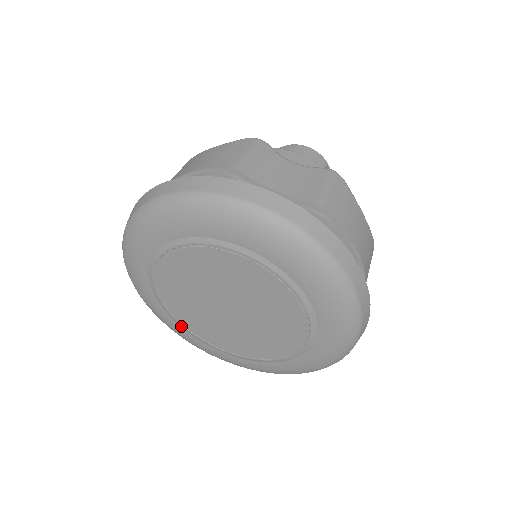
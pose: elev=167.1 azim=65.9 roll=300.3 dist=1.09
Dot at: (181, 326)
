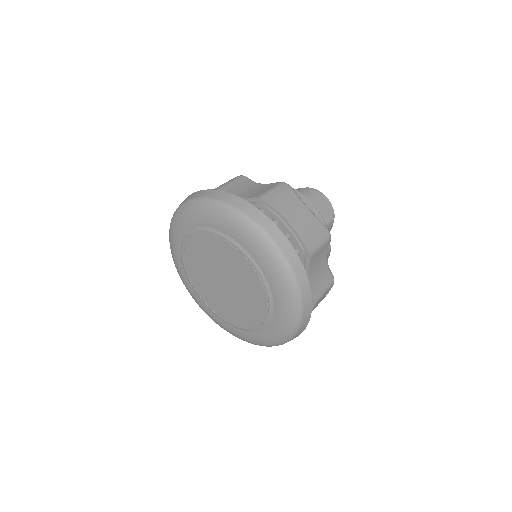
Dot at: (212, 312)
